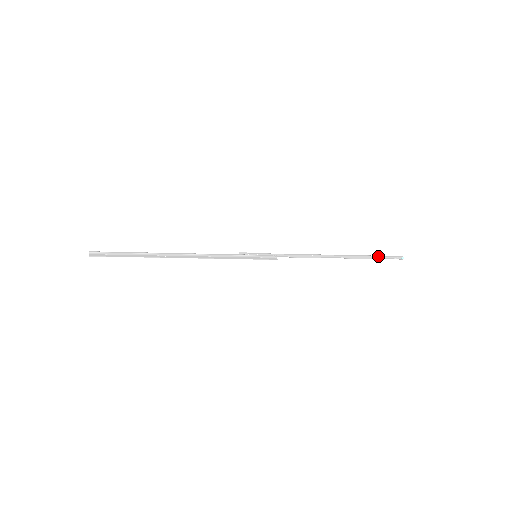
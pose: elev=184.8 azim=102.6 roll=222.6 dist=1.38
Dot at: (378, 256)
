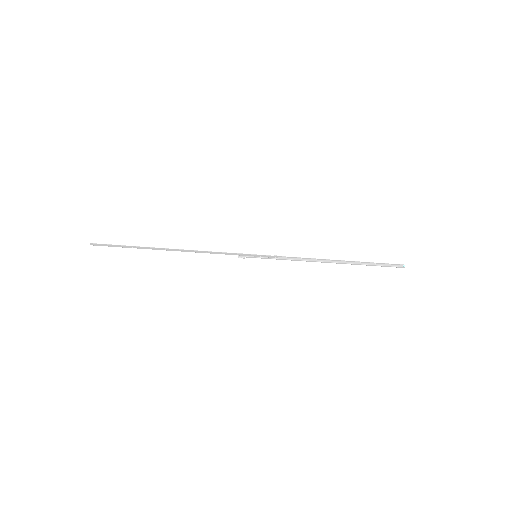
Dot at: (378, 263)
